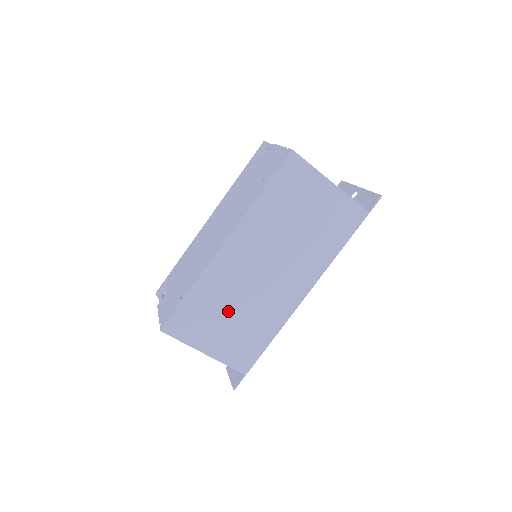
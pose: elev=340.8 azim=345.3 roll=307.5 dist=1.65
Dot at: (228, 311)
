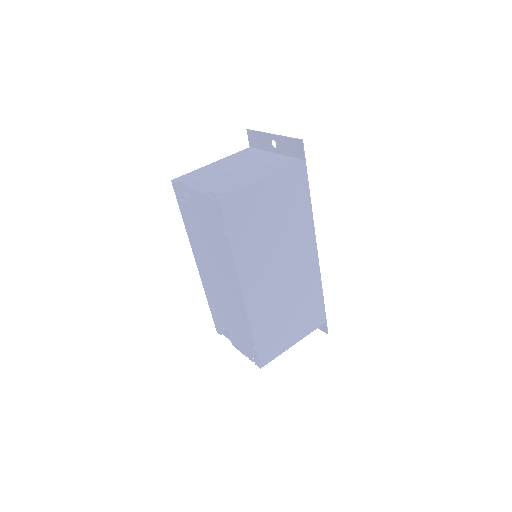
Dot at: (284, 314)
